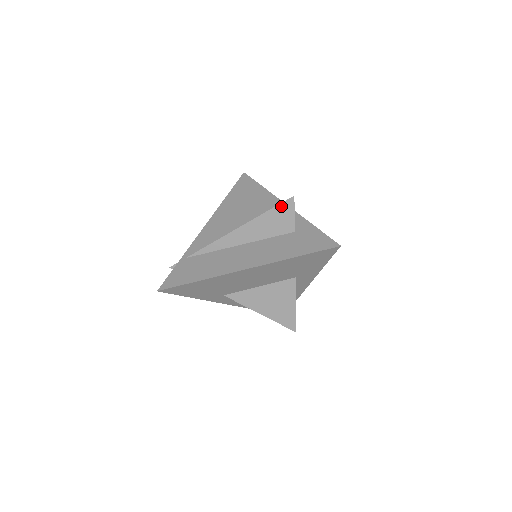
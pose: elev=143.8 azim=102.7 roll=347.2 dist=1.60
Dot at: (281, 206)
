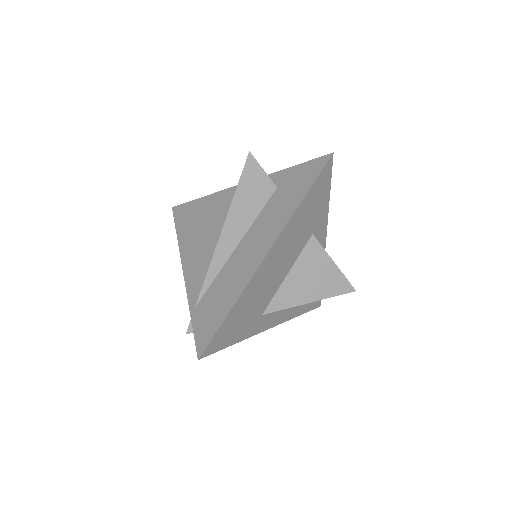
Dot at: (245, 172)
